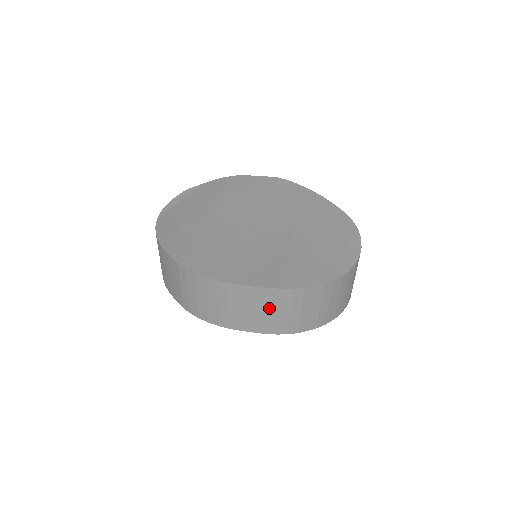
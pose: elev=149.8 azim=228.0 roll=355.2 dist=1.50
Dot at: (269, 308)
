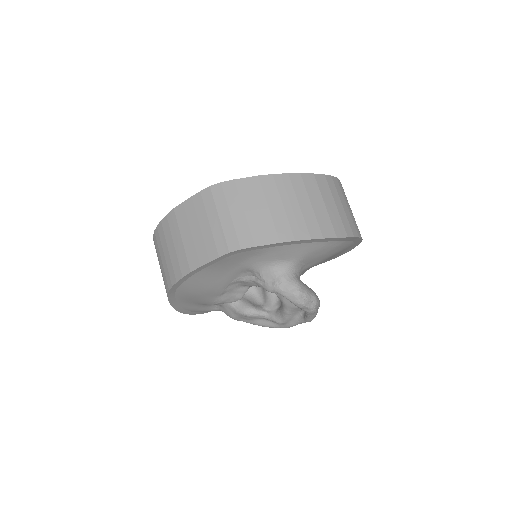
Dot at: (210, 217)
